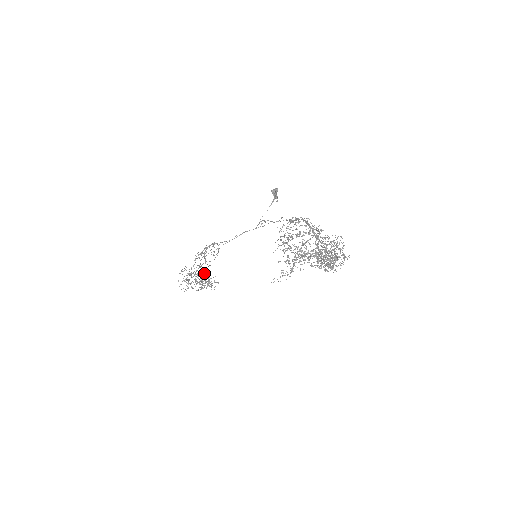
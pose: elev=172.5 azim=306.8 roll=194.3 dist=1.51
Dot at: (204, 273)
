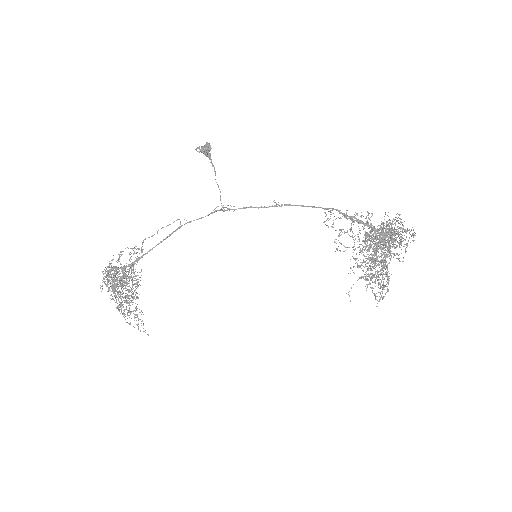
Dot at: (115, 275)
